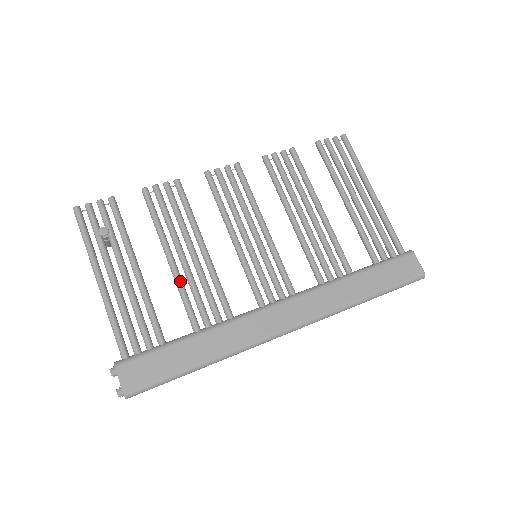
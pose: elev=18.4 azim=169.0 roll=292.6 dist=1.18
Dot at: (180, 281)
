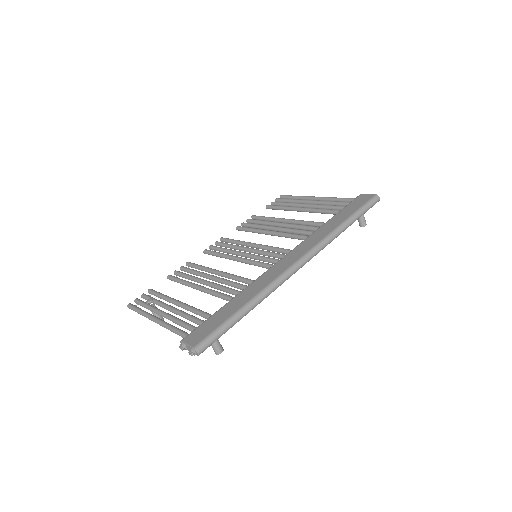
Dot at: (209, 289)
